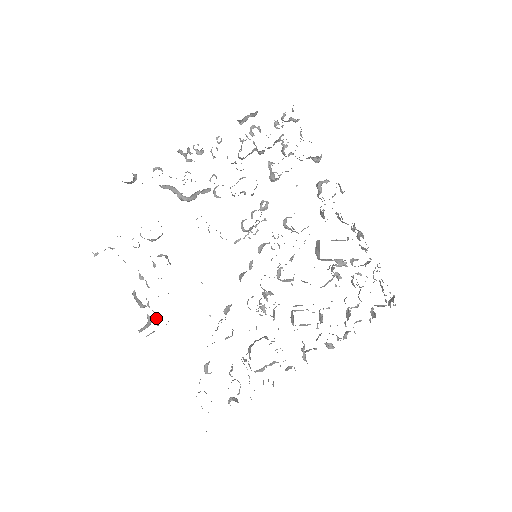
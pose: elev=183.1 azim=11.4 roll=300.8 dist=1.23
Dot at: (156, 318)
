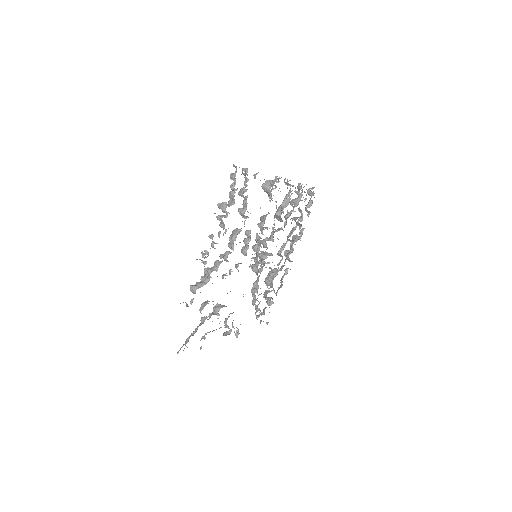
Dot at: occluded
